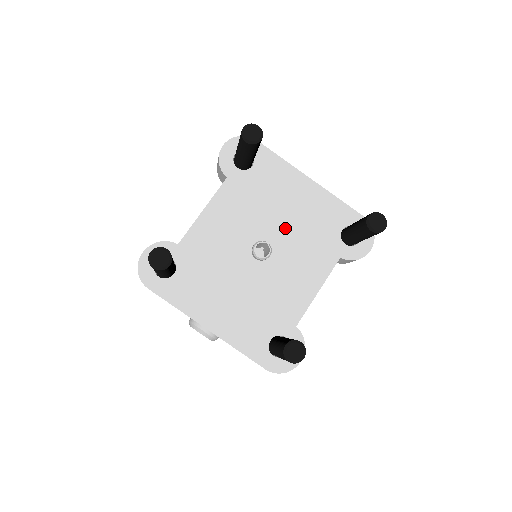
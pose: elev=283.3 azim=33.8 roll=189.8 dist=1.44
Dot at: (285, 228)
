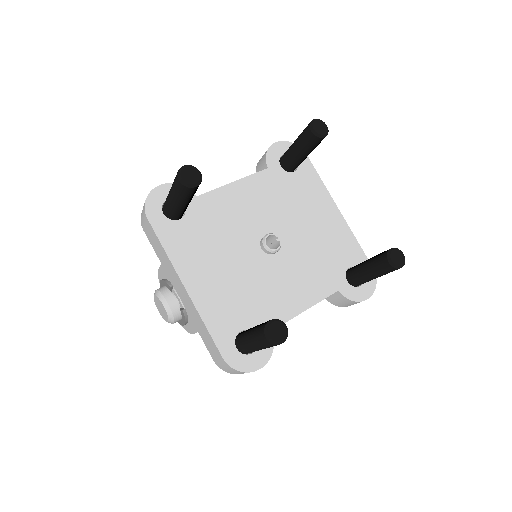
Dot at: (300, 237)
